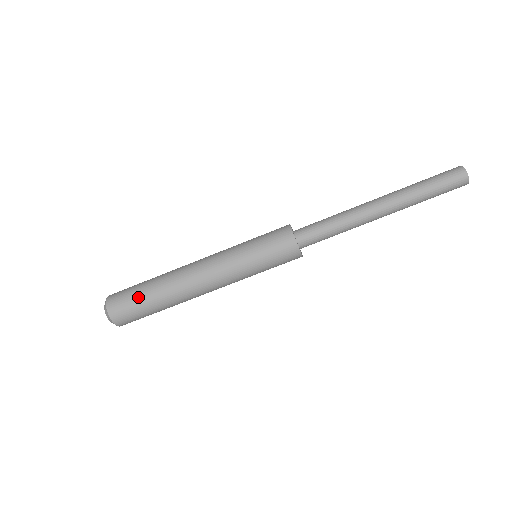
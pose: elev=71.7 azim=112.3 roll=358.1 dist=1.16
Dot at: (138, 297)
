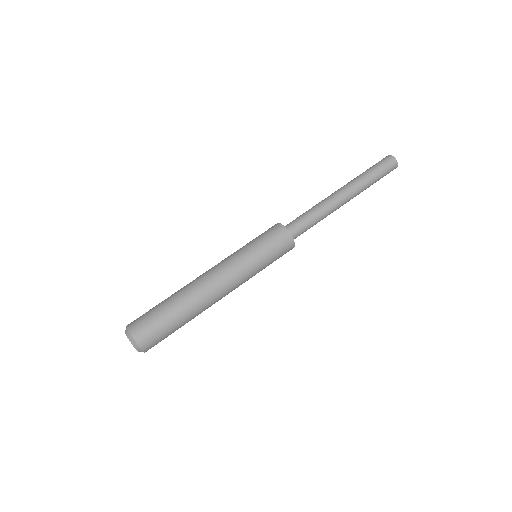
Dot at: (161, 316)
